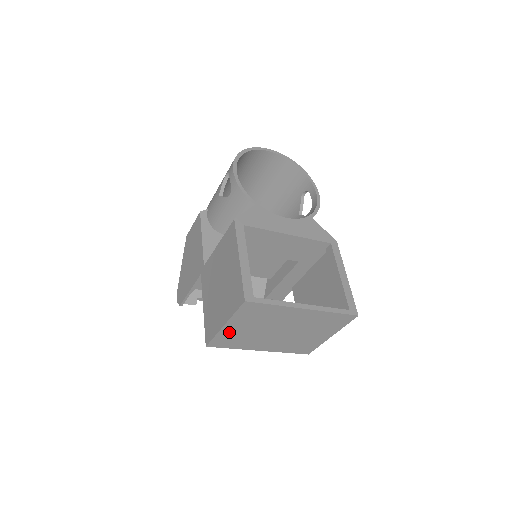
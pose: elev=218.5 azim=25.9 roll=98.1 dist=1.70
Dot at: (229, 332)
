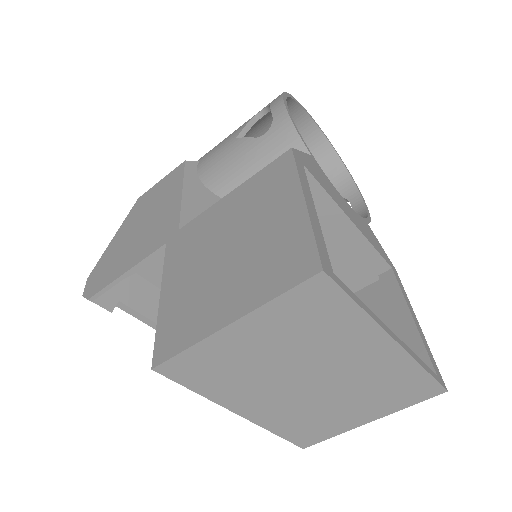
Dot at: (224, 347)
